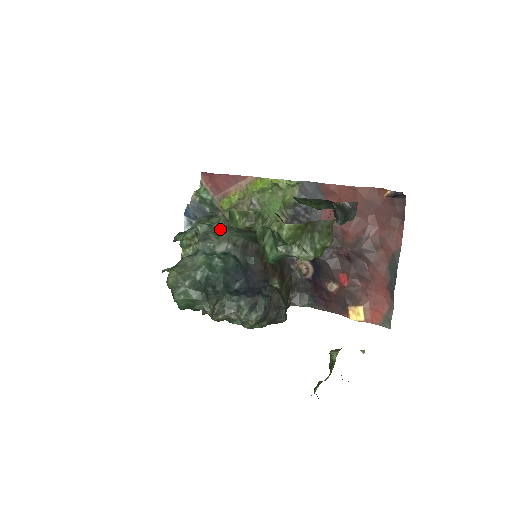
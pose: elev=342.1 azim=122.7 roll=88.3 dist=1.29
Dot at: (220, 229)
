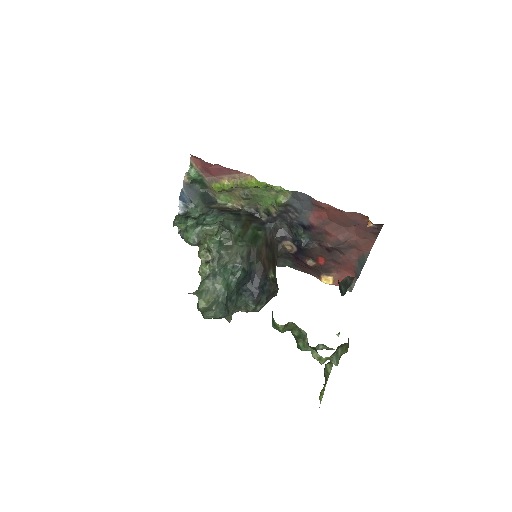
Dot at: (228, 243)
